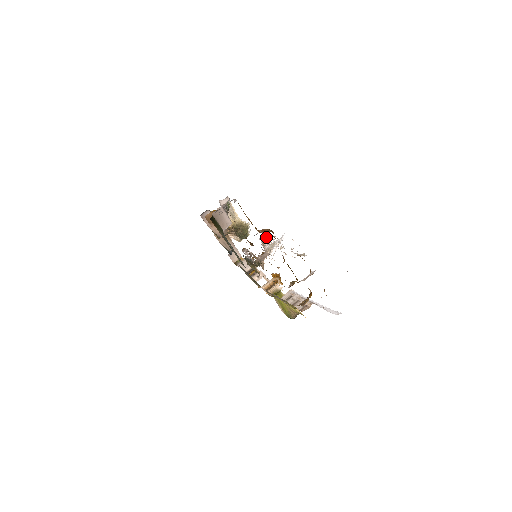
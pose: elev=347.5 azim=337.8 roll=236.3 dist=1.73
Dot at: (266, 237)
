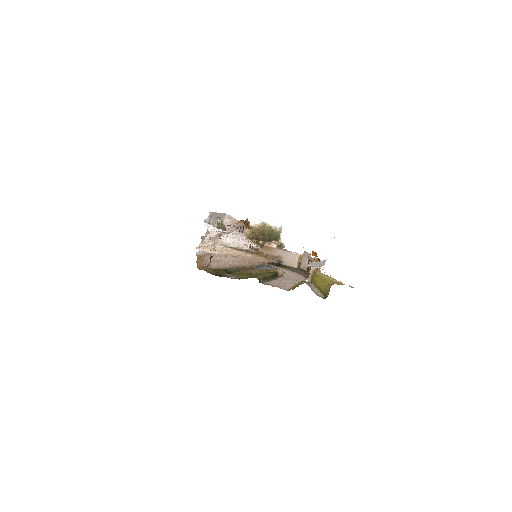
Dot at: occluded
